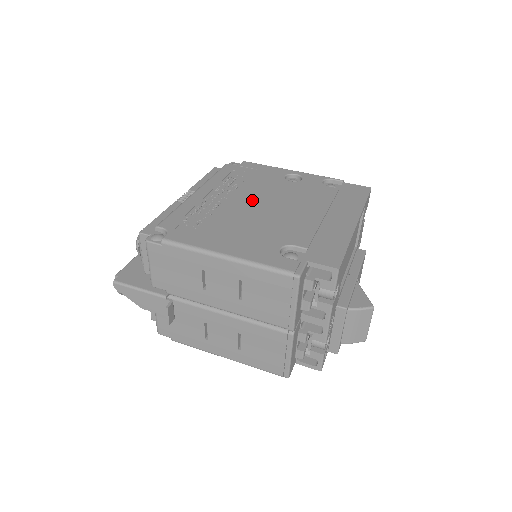
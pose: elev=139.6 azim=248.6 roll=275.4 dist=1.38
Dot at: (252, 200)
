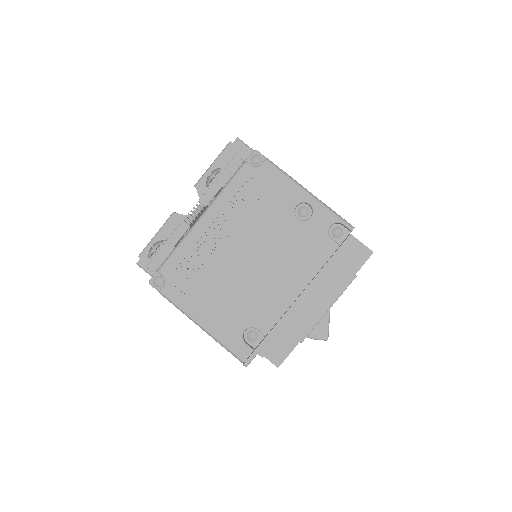
Dot at: (247, 248)
